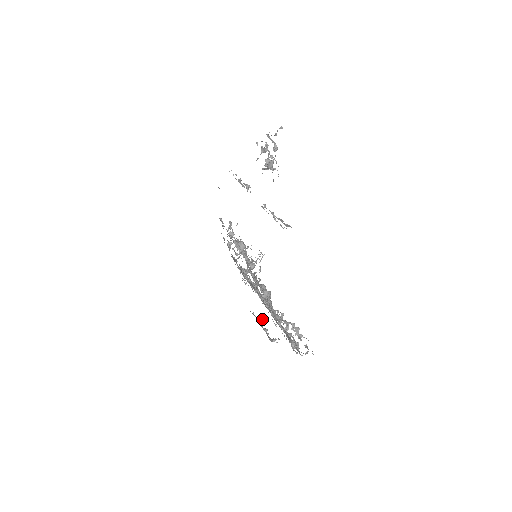
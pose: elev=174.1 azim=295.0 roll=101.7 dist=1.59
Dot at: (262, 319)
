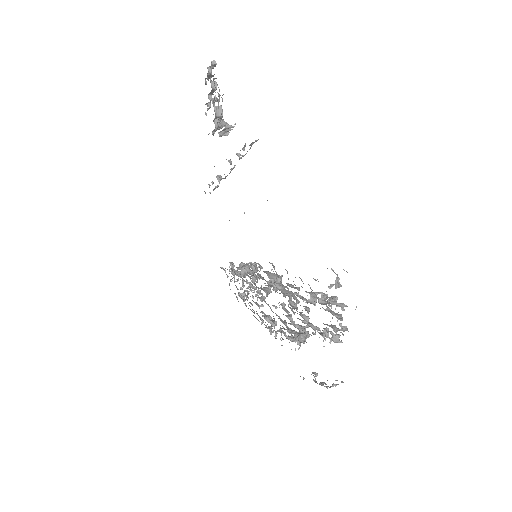
Dot at: (313, 373)
